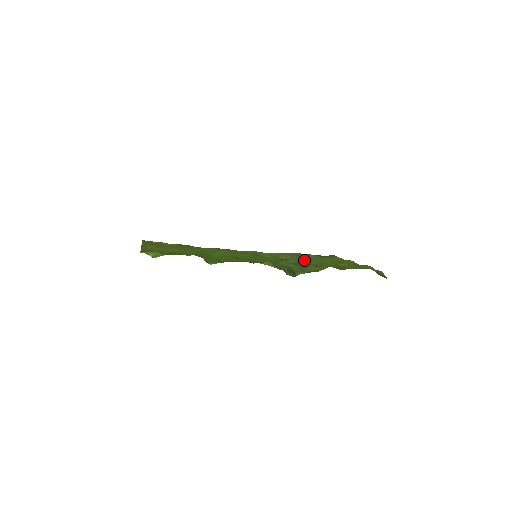
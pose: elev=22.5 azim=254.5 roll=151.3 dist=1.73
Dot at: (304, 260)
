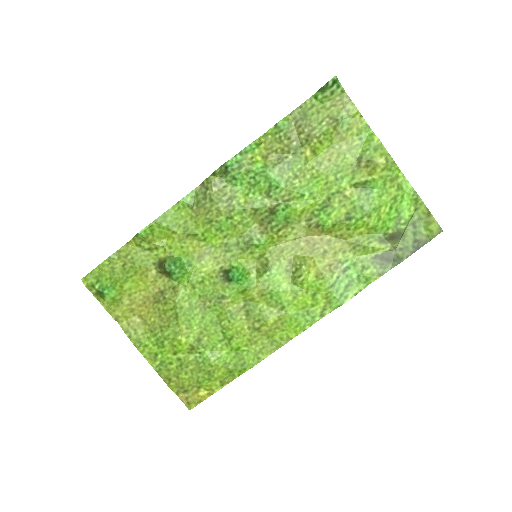
Dot at: (299, 201)
